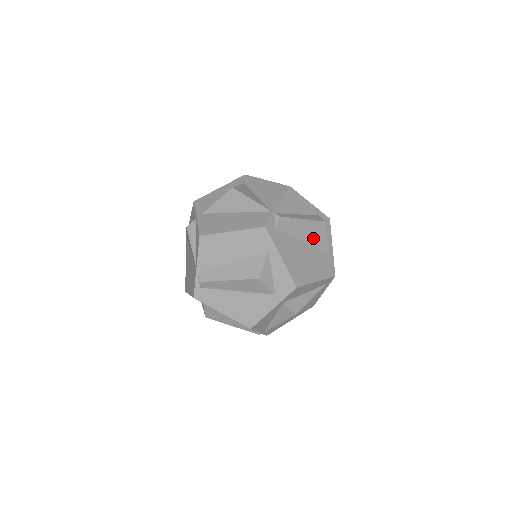
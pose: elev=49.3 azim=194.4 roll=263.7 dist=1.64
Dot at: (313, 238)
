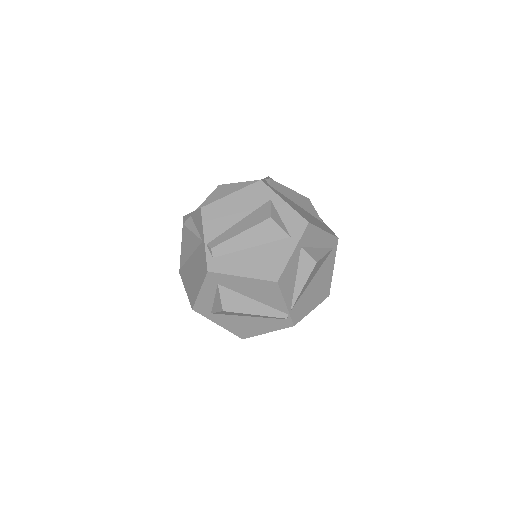
Dot at: (305, 207)
